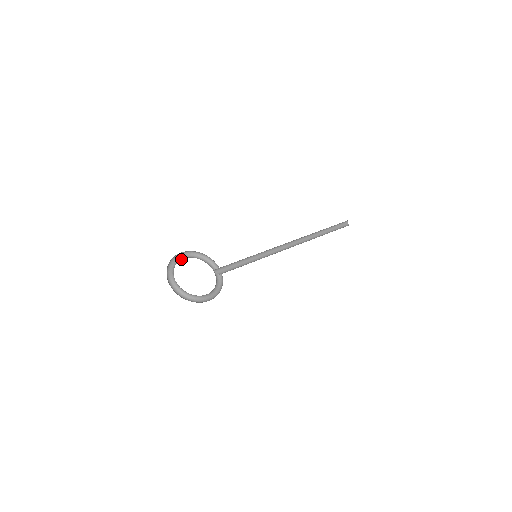
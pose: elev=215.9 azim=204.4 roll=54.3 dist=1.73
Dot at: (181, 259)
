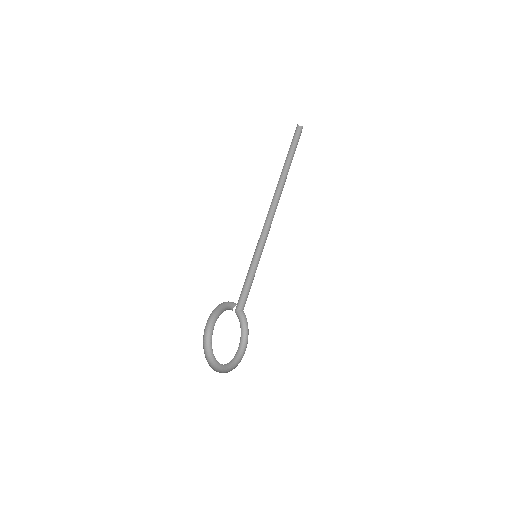
Dot at: (209, 328)
